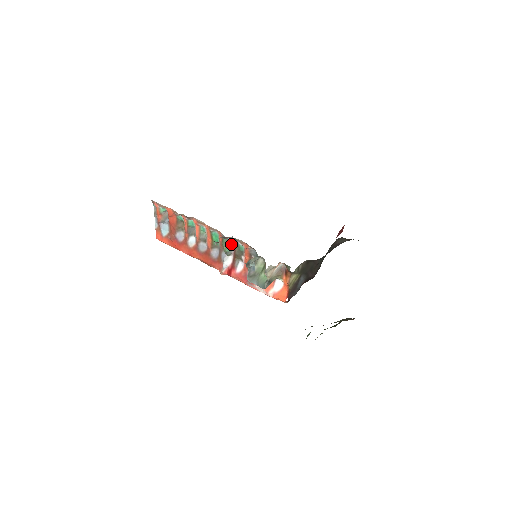
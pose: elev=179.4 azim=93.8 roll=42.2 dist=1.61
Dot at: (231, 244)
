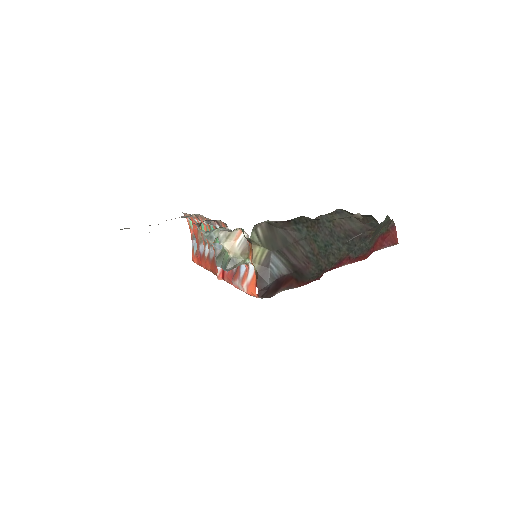
Dot at: occluded
